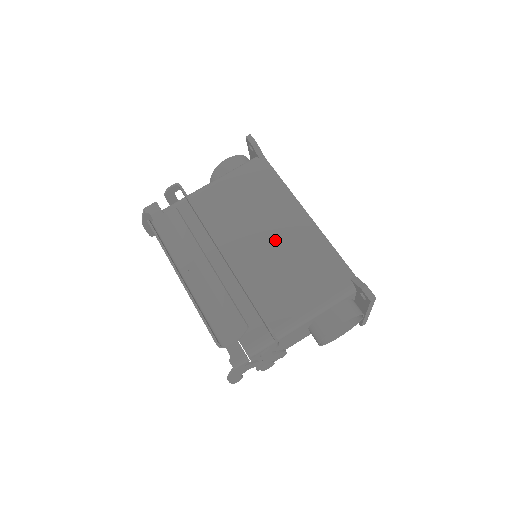
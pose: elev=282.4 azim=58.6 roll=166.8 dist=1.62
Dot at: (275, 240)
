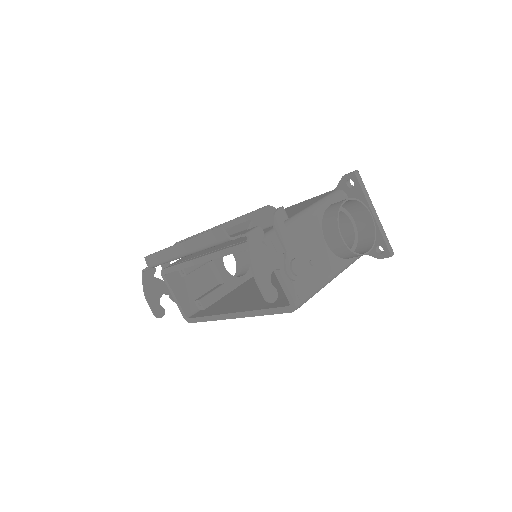
Dot at: occluded
